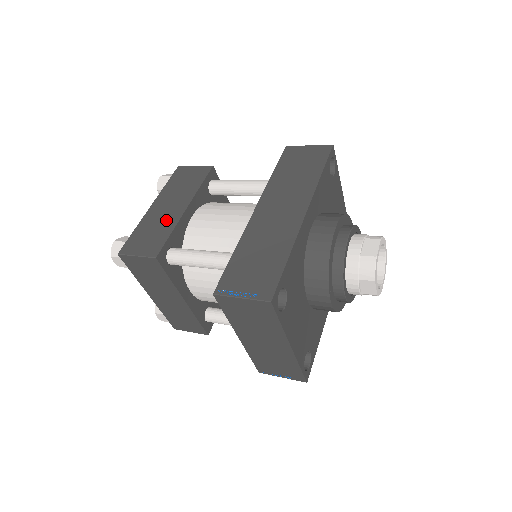
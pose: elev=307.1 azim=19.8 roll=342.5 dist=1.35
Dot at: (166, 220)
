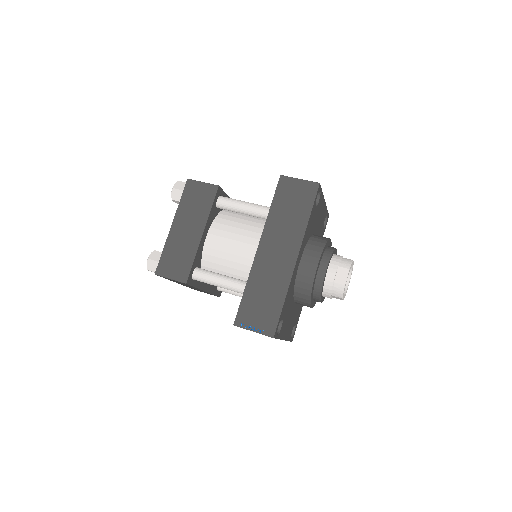
Dot at: (187, 245)
